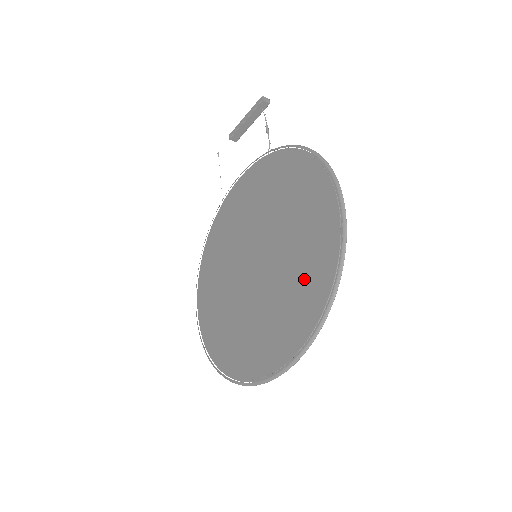
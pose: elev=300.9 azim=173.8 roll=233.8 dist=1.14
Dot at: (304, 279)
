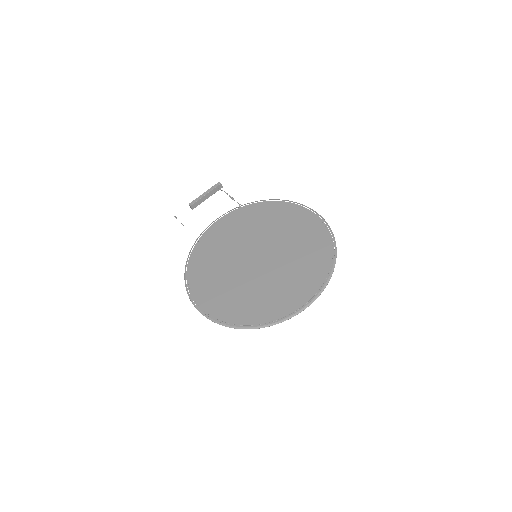
Dot at: (309, 252)
